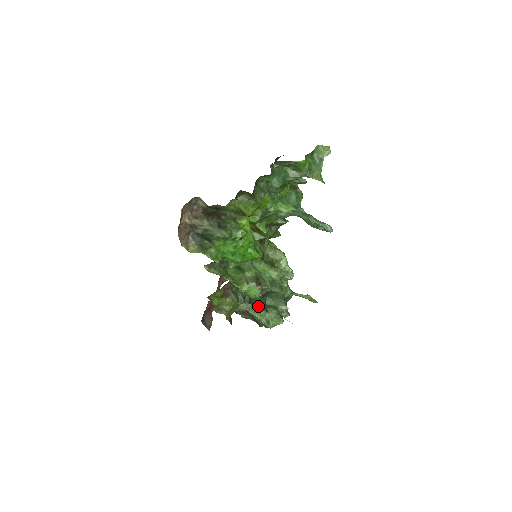
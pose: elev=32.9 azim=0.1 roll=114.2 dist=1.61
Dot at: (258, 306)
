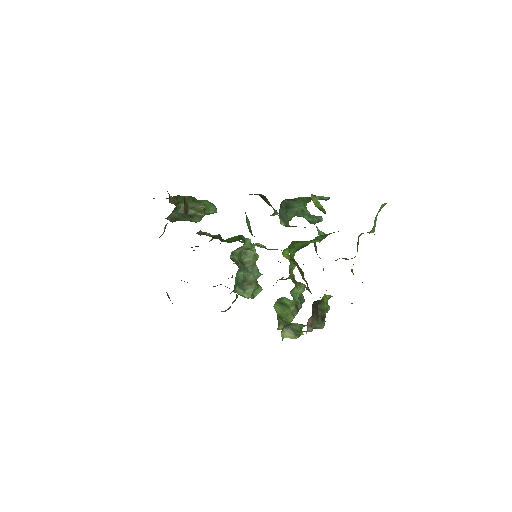
Dot at: occluded
